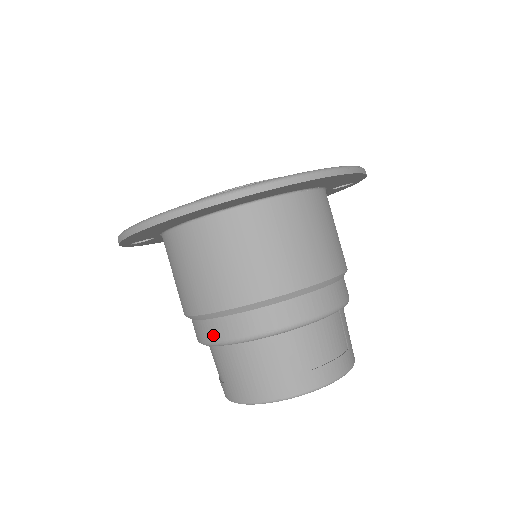
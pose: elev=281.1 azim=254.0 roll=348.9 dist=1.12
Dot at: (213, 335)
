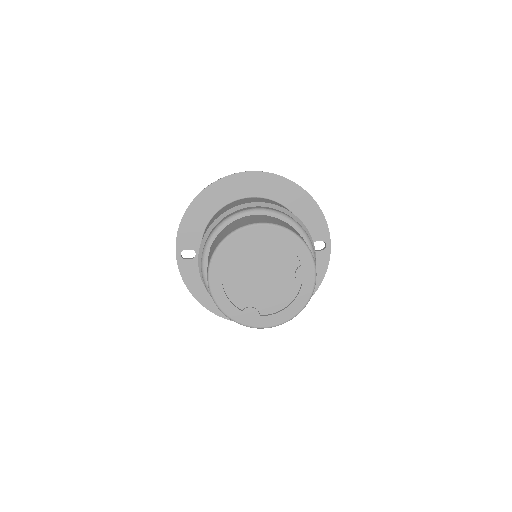
Dot at: (213, 229)
